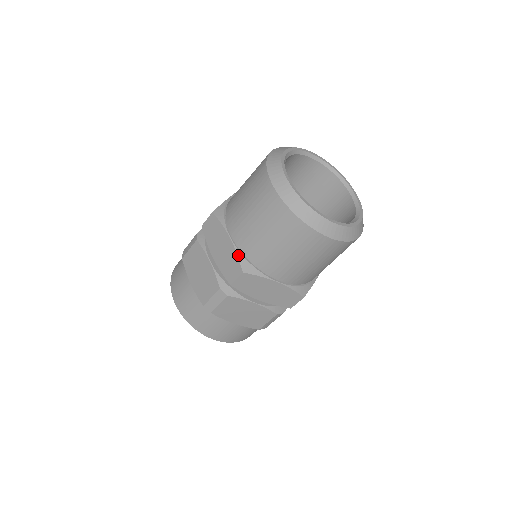
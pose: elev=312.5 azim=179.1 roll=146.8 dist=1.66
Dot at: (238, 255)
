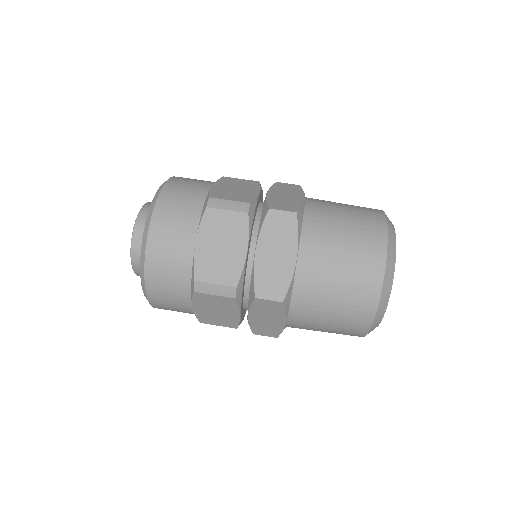
Dot at: (292, 282)
